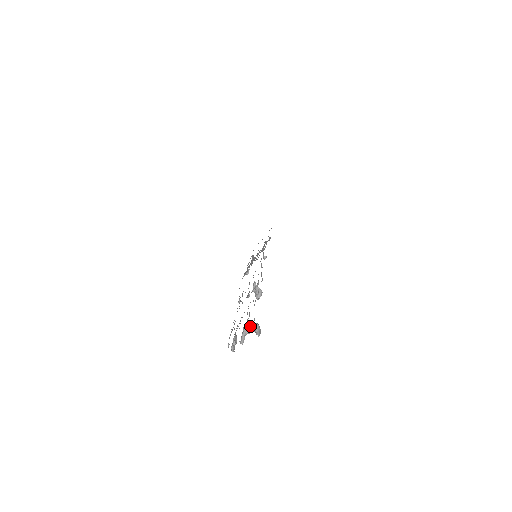
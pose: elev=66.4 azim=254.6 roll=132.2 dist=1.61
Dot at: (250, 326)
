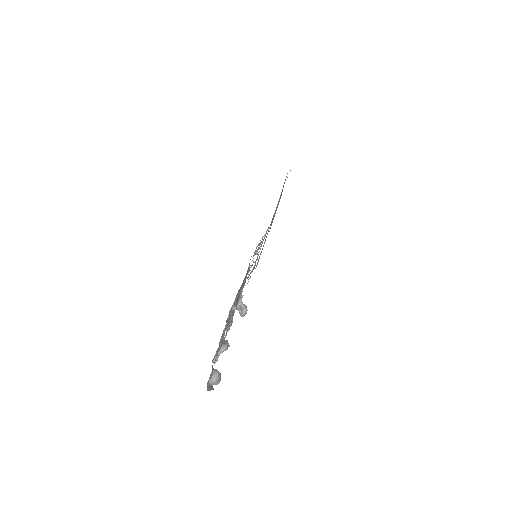
Dot at: (227, 345)
